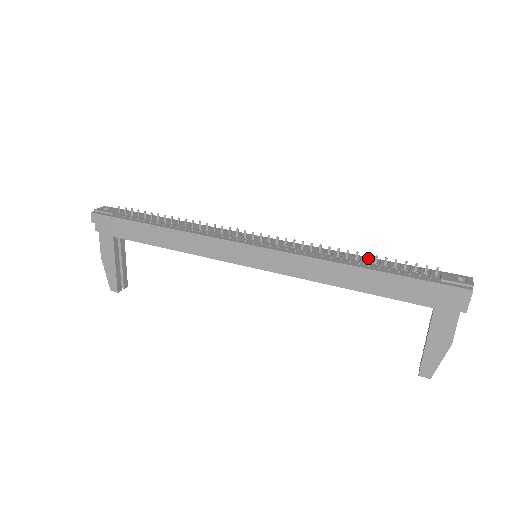
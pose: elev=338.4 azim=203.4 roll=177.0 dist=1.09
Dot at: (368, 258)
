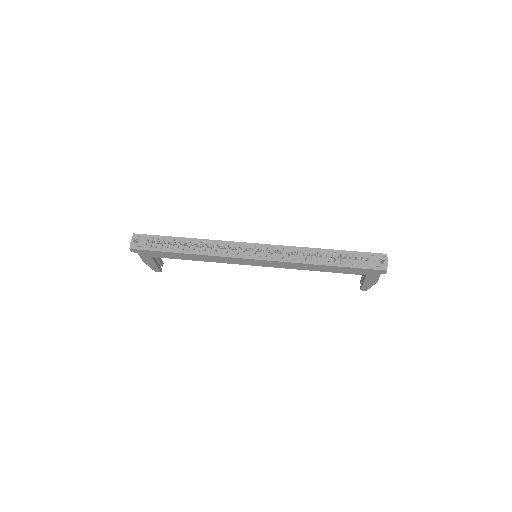
Dot at: (327, 251)
